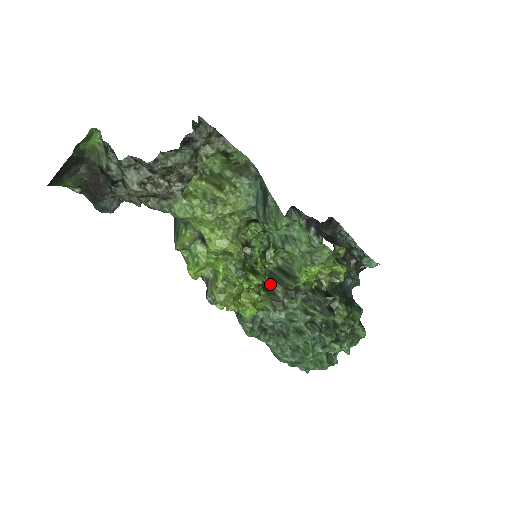
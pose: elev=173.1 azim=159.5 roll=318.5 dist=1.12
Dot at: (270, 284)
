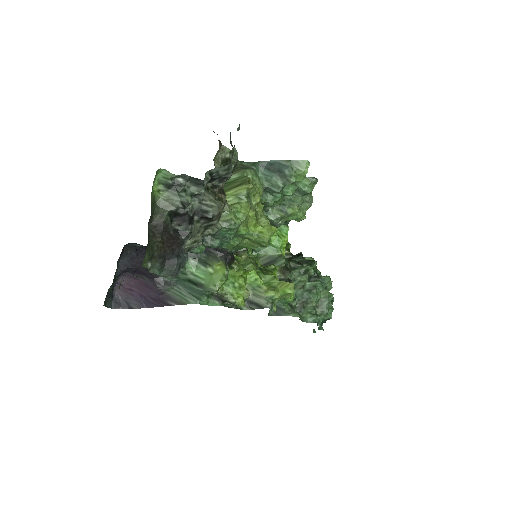
Dot at: occluded
